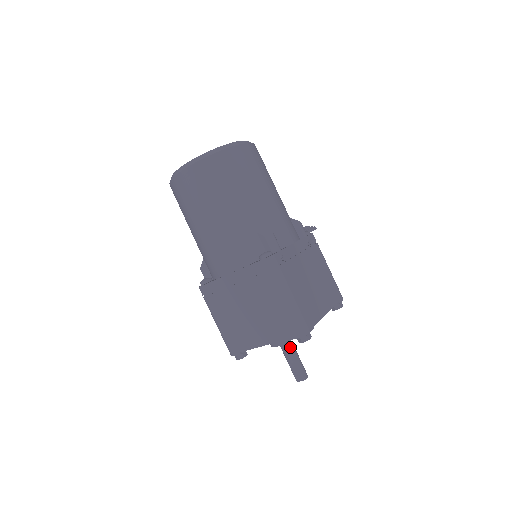
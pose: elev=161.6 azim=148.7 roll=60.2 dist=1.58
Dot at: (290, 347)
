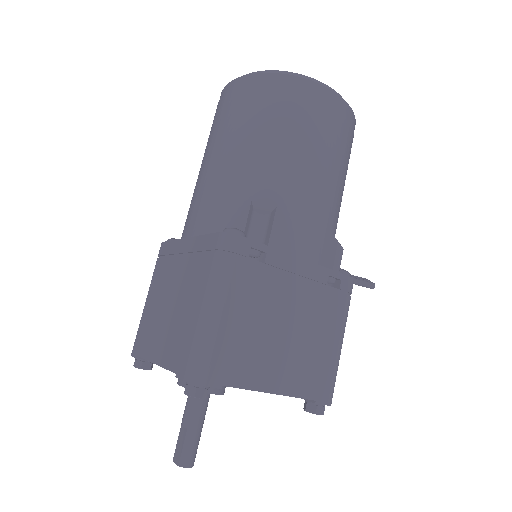
Dot at: (197, 402)
